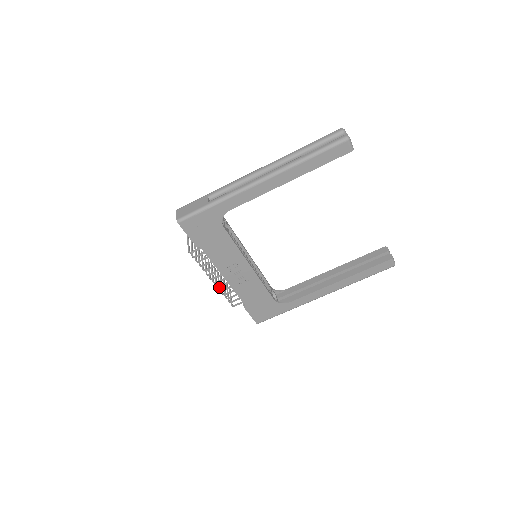
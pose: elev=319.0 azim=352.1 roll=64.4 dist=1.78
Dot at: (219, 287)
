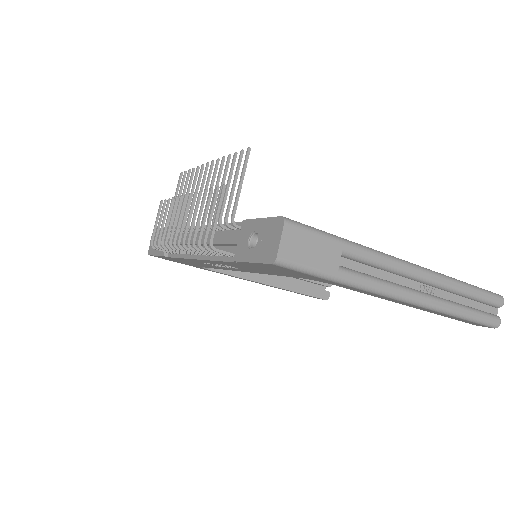
Dot at: (173, 249)
